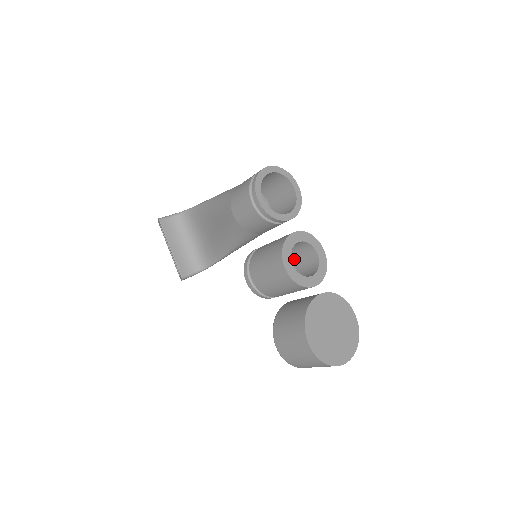
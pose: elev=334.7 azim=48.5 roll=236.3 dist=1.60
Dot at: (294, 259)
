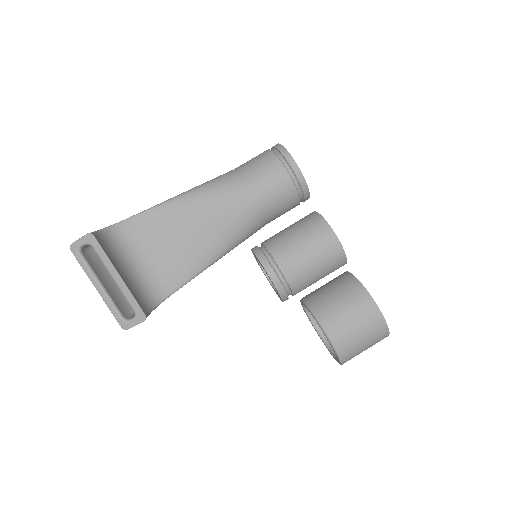
Dot at: occluded
